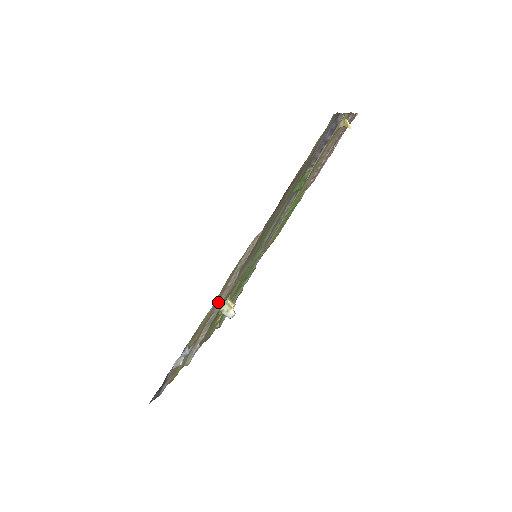
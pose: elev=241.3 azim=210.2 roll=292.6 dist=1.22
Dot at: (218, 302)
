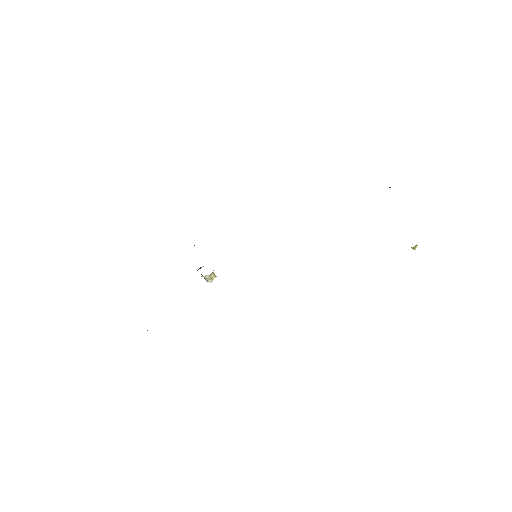
Dot at: occluded
